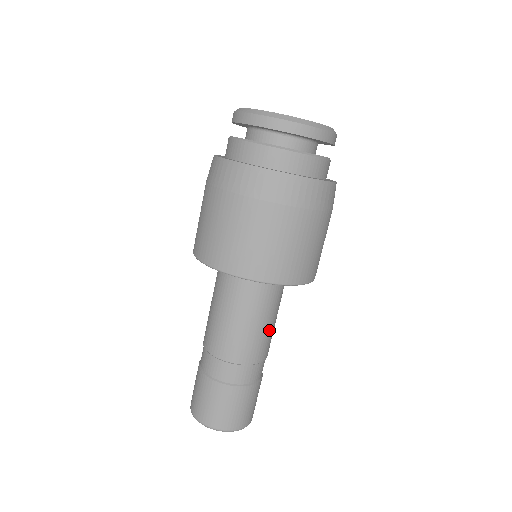
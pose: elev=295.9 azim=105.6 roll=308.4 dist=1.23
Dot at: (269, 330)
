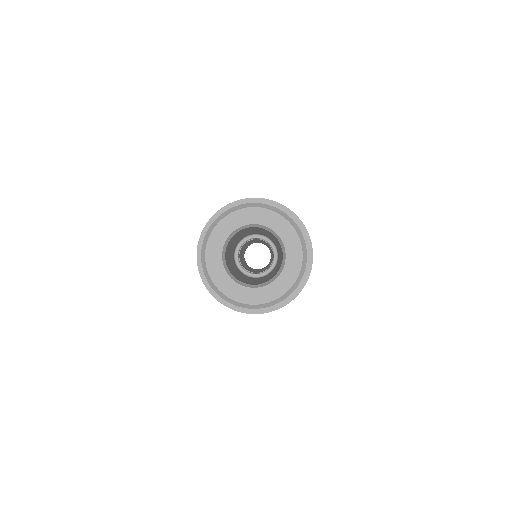
Dot at: occluded
